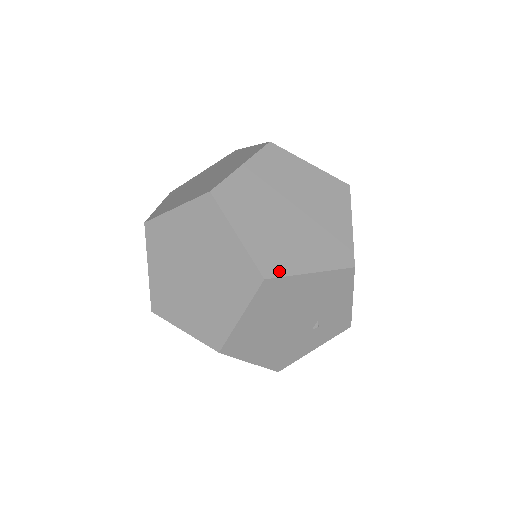
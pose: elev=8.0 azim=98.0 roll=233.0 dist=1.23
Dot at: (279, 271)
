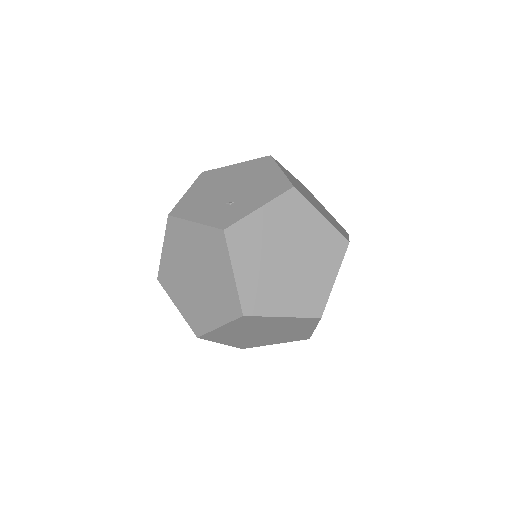
Dot at: occluded
